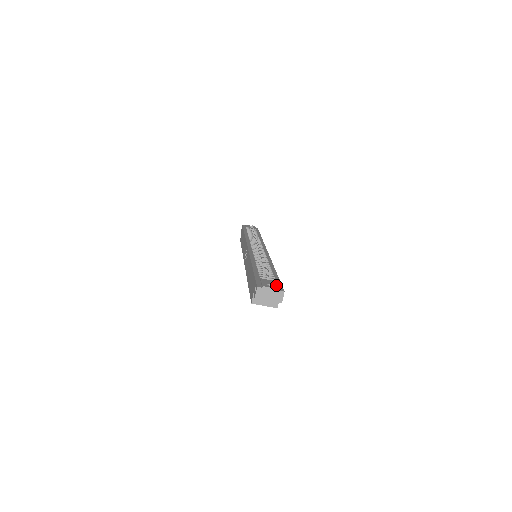
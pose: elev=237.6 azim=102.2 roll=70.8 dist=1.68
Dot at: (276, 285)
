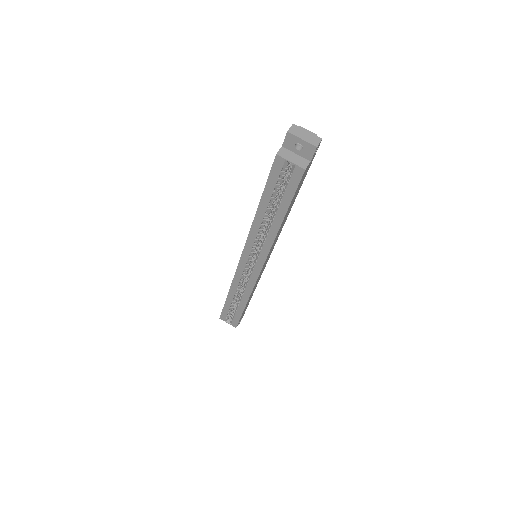
Dot at: occluded
